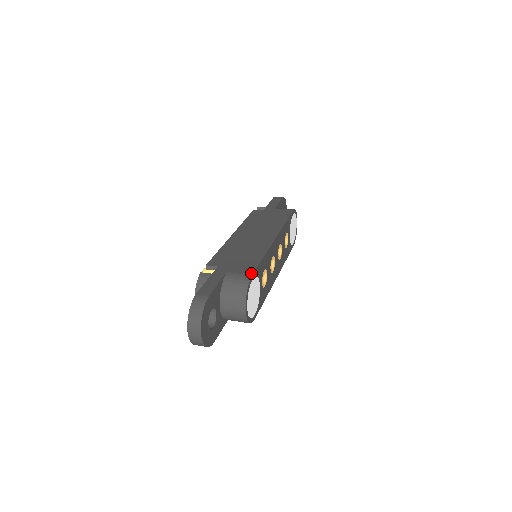
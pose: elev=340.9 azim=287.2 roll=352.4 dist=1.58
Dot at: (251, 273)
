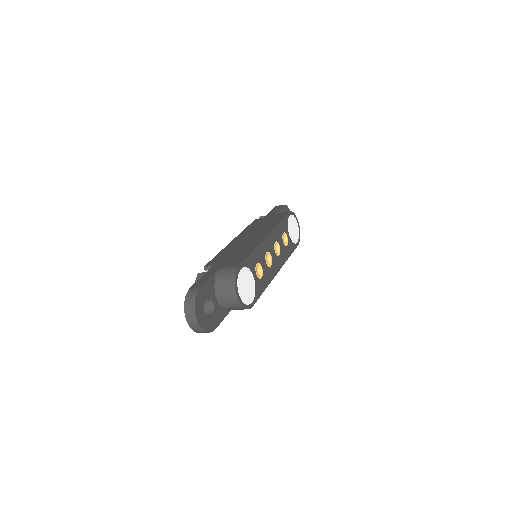
Dot at: (238, 264)
